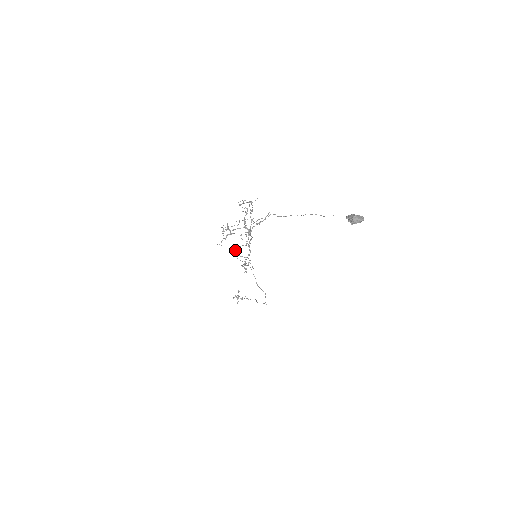
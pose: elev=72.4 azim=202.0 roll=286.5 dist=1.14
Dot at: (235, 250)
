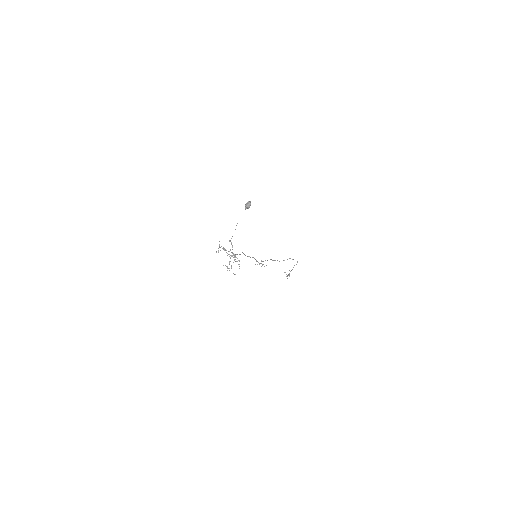
Dot at: occluded
